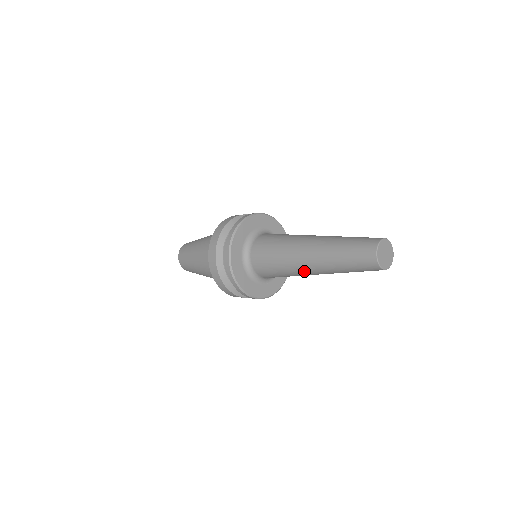
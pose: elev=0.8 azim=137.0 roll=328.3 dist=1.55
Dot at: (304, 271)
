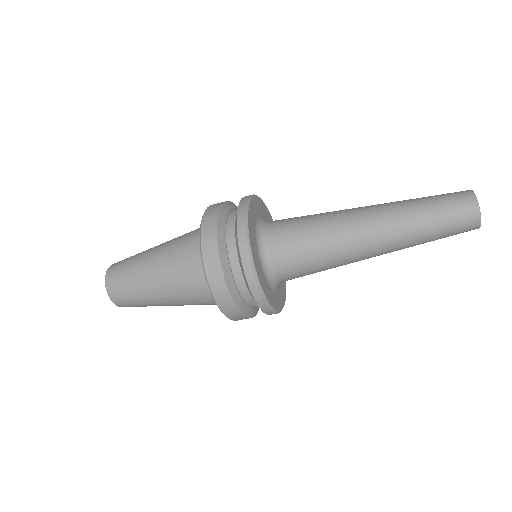
Dot at: (355, 228)
